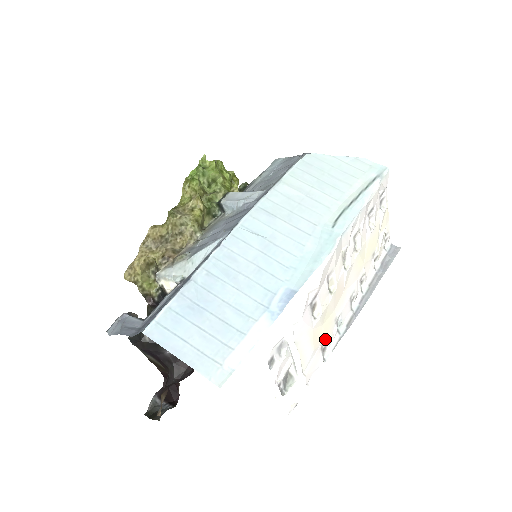
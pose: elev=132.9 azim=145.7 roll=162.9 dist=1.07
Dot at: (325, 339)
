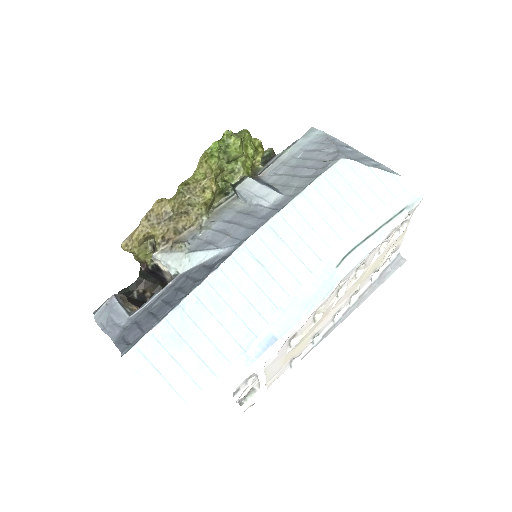
Dot at: (297, 354)
